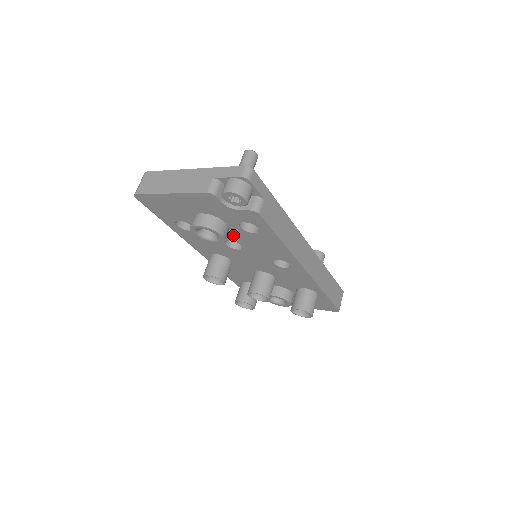
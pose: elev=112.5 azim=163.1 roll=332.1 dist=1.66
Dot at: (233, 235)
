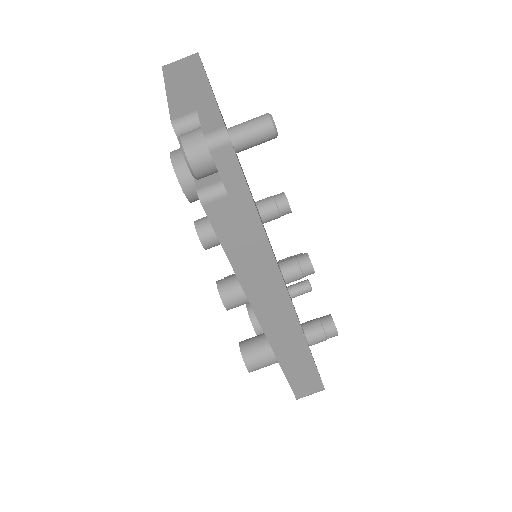
Dot at: occluded
